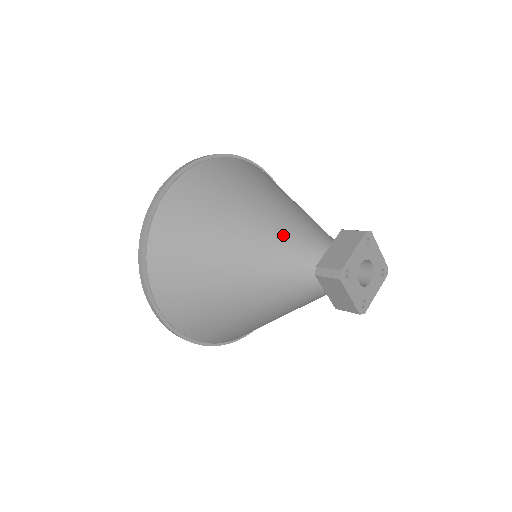
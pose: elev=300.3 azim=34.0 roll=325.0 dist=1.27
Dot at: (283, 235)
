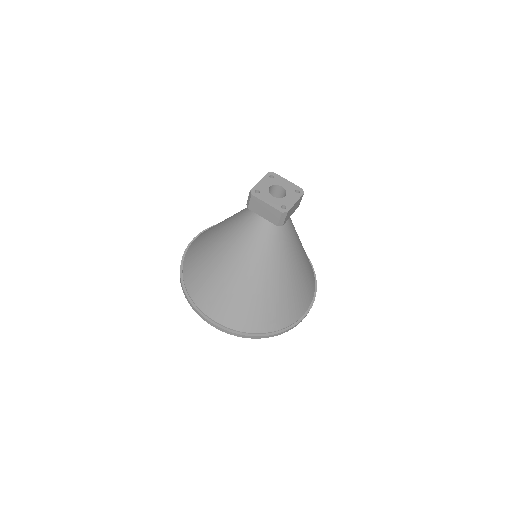
Dot at: (240, 213)
